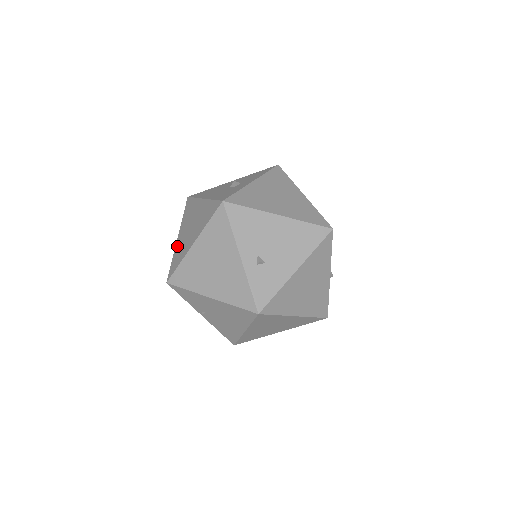
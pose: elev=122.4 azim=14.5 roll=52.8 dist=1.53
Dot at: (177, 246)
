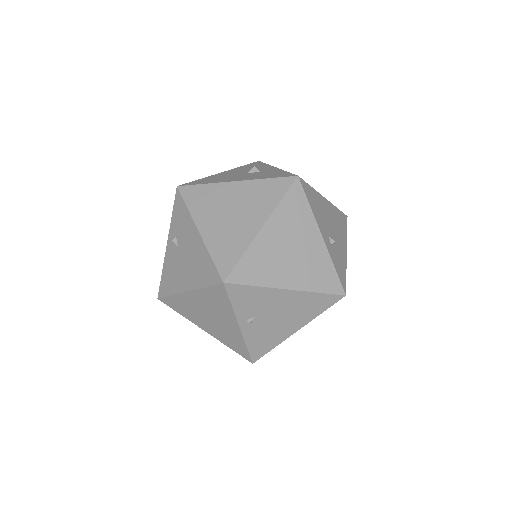
Dot at: (211, 239)
